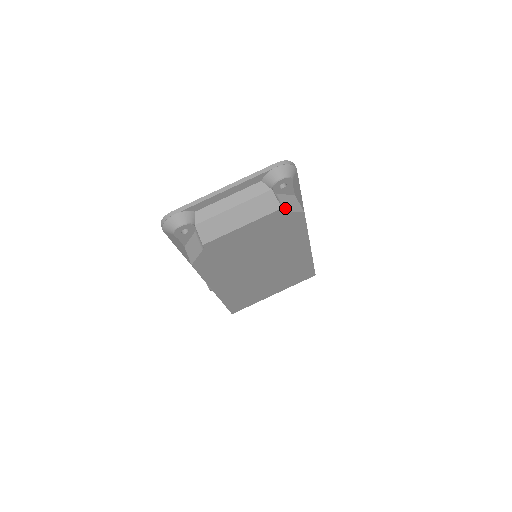
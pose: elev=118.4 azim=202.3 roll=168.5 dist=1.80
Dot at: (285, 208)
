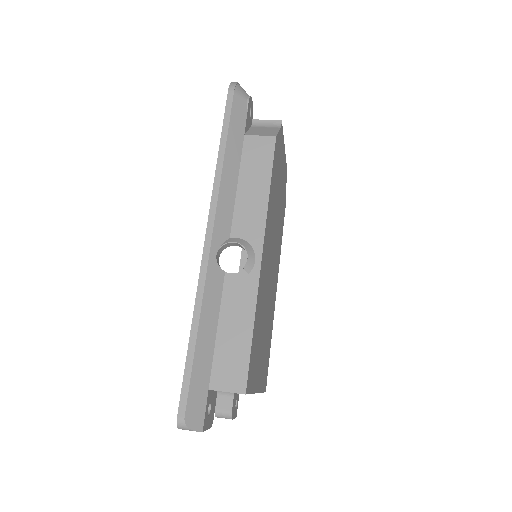
Dot at: occluded
